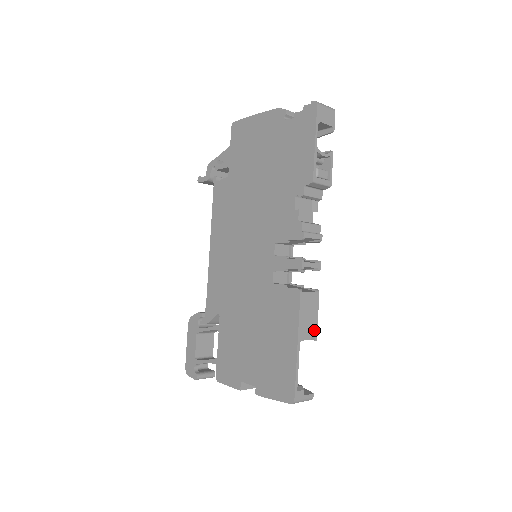
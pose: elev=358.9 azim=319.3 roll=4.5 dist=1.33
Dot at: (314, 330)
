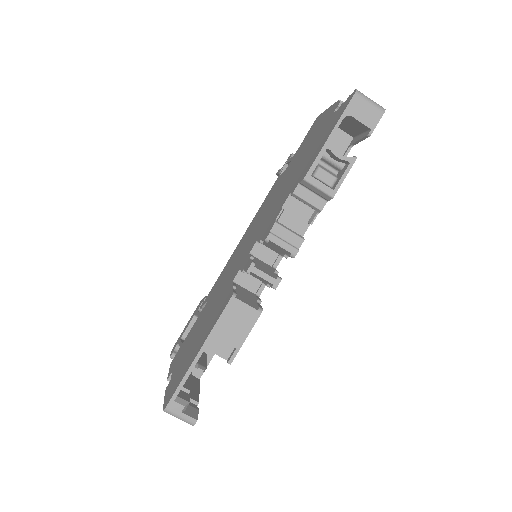
Dot at: (234, 351)
